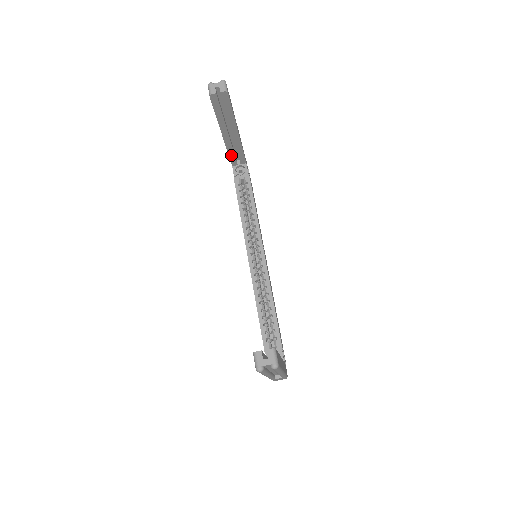
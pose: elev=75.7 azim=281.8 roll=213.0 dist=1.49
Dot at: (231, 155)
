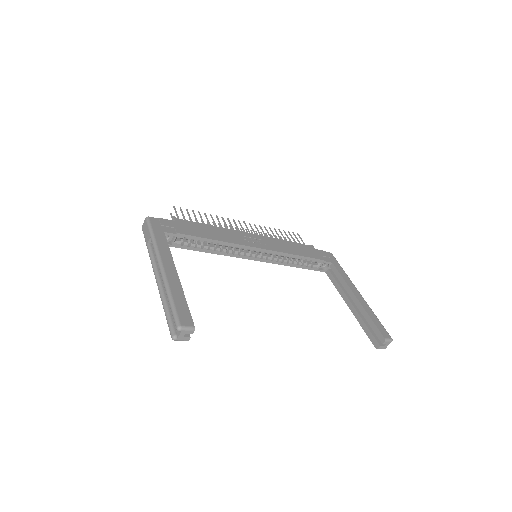
Dot at: occluded
